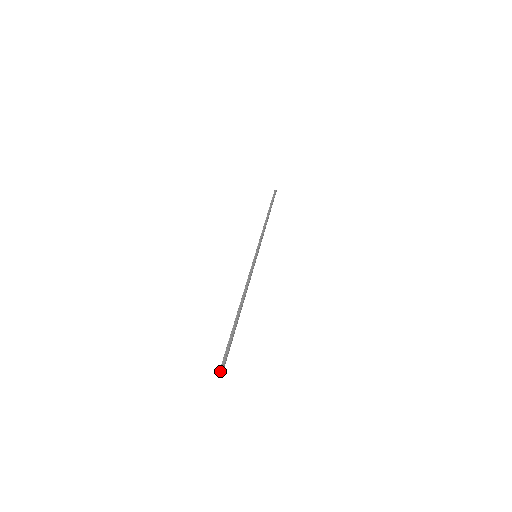
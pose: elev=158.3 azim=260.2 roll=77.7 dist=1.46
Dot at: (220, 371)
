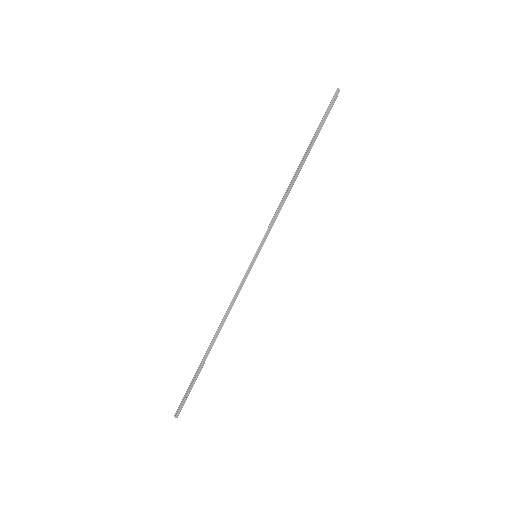
Dot at: (174, 416)
